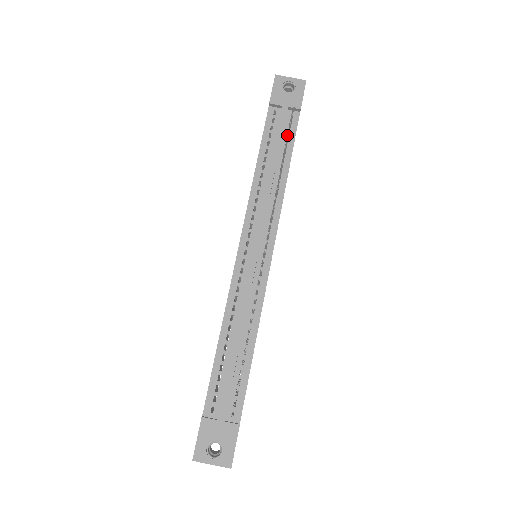
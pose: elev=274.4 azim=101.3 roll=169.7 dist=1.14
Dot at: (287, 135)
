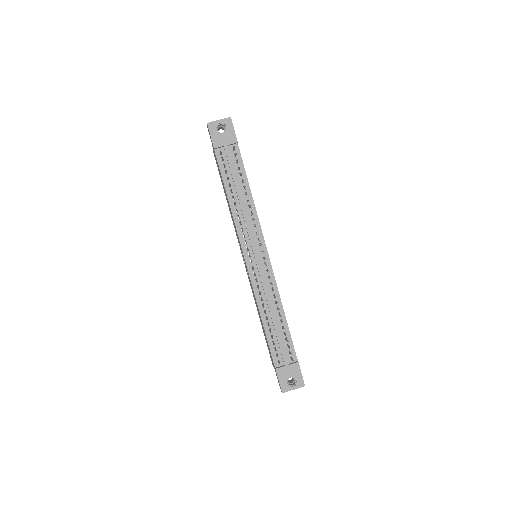
Dot at: (239, 168)
